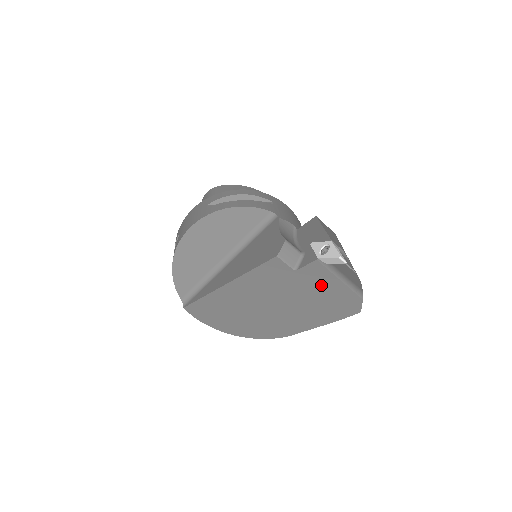
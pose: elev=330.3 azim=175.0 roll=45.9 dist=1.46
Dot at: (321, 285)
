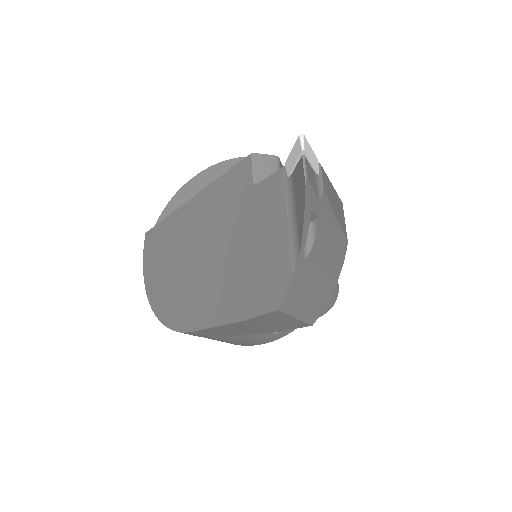
Dot at: (264, 225)
